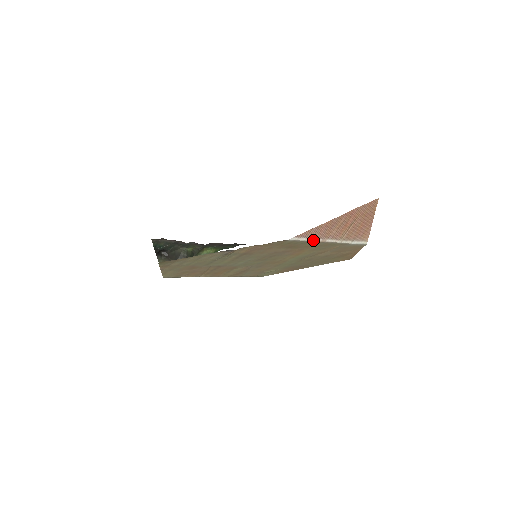
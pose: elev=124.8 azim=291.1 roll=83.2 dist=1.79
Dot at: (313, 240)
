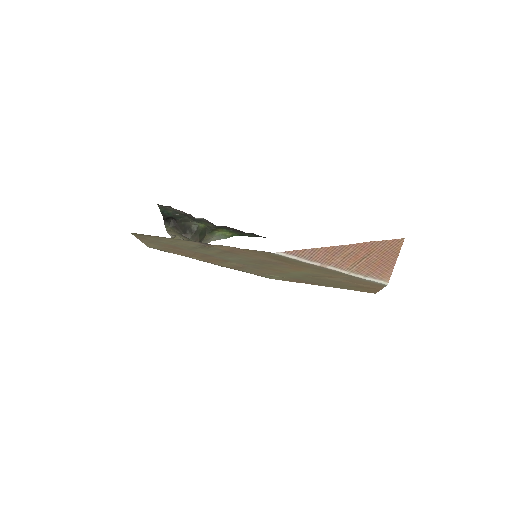
Dot at: (308, 262)
